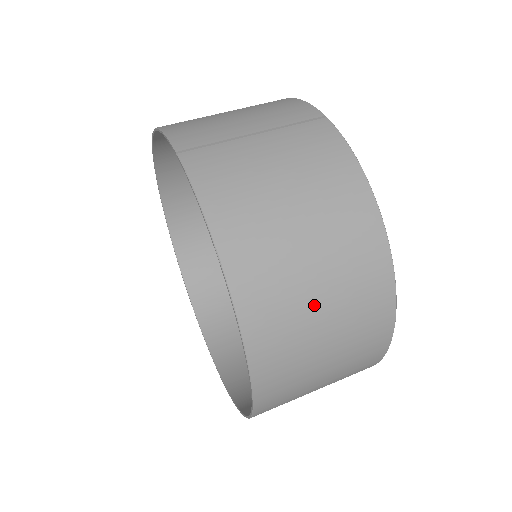
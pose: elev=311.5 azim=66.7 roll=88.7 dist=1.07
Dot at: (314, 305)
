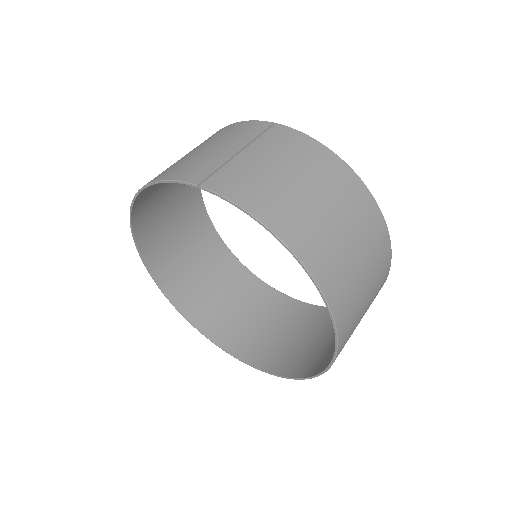
Dot at: (348, 247)
